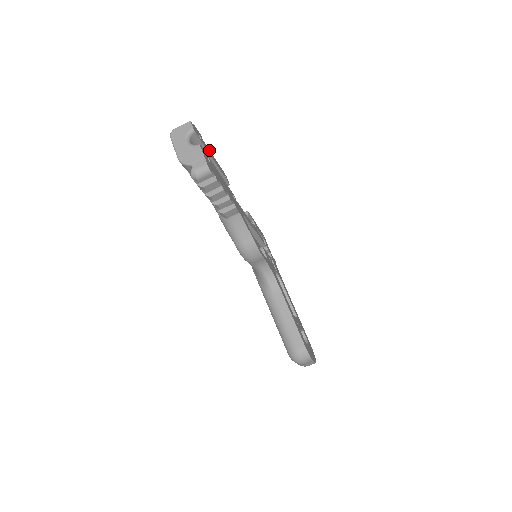
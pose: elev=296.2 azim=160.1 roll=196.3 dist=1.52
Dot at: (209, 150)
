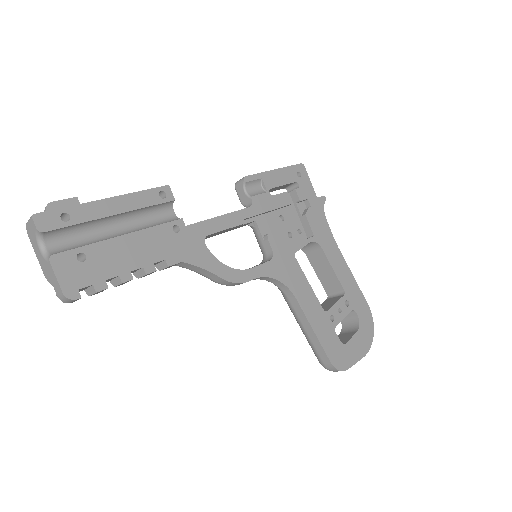
Dot at: (103, 201)
